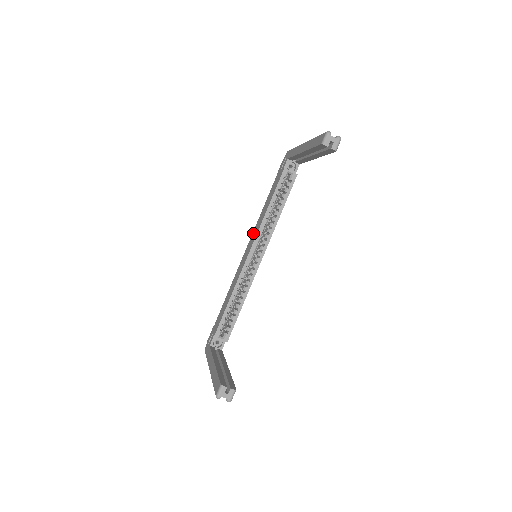
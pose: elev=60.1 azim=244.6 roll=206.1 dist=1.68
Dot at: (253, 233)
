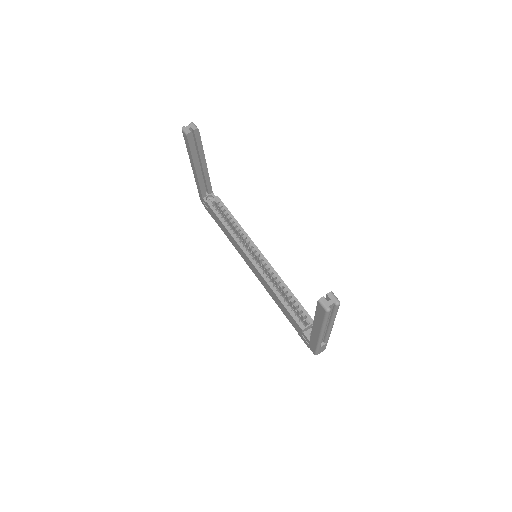
Dot at: (241, 255)
